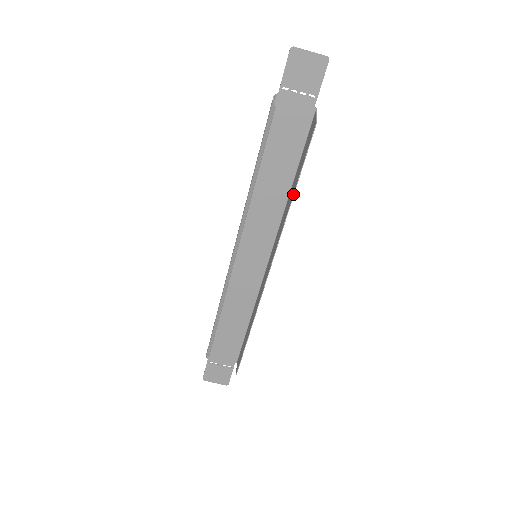
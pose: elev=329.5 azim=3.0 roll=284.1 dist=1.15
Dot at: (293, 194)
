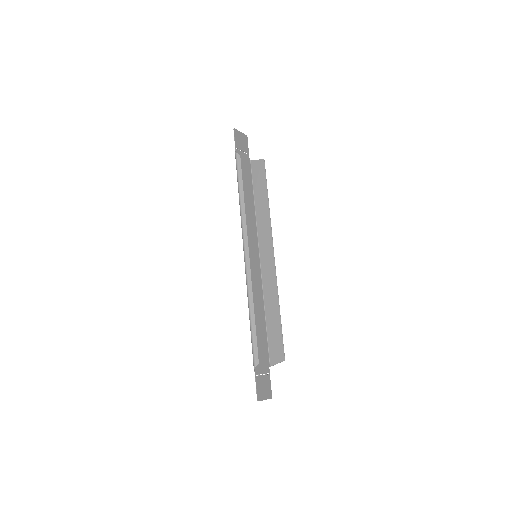
Dot at: (268, 199)
